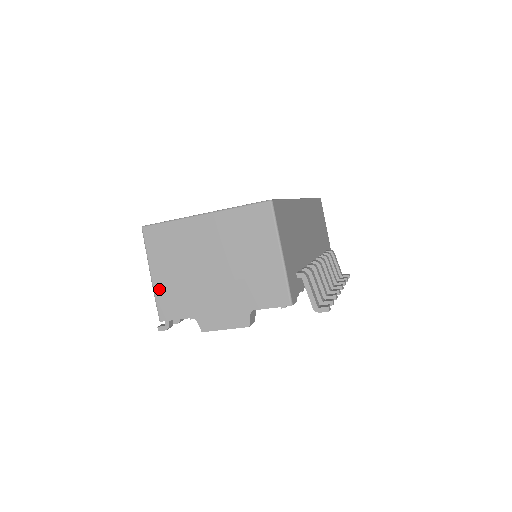
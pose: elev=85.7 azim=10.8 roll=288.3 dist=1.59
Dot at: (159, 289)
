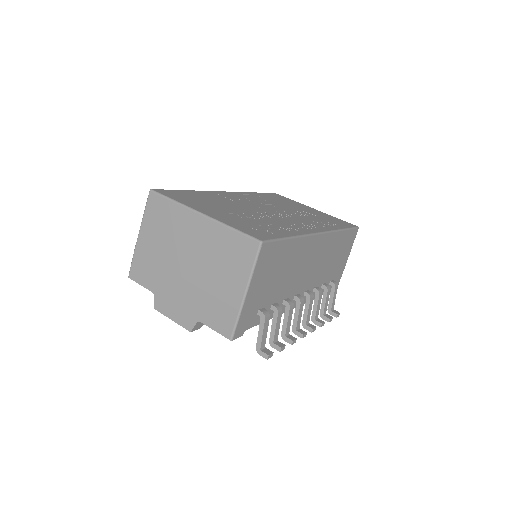
Dot at: (139, 251)
